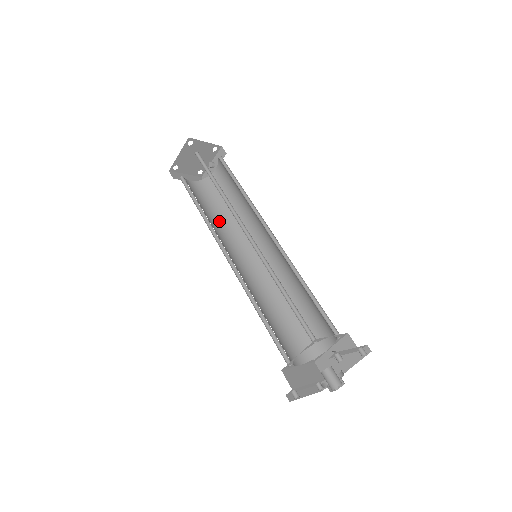
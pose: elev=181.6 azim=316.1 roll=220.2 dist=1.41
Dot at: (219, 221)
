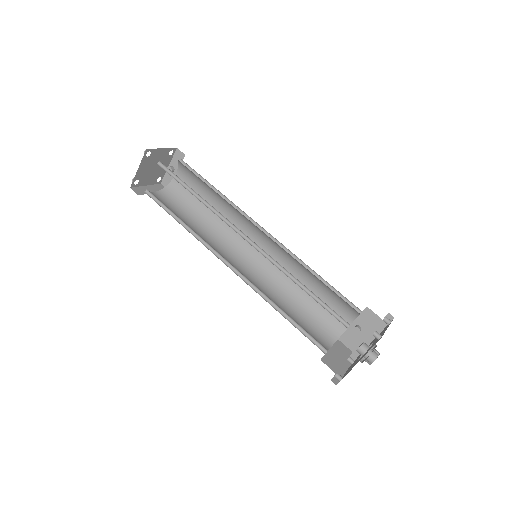
Dot at: (200, 228)
